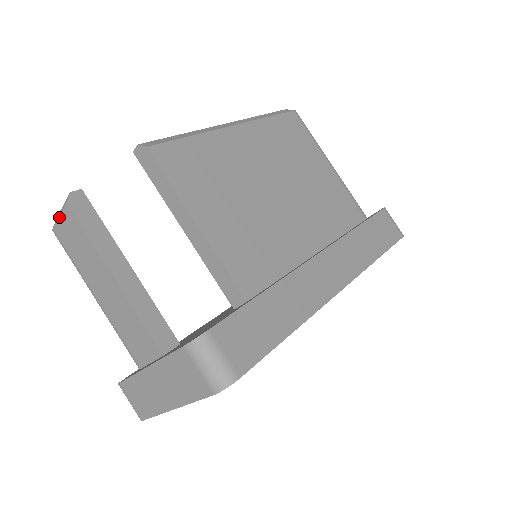
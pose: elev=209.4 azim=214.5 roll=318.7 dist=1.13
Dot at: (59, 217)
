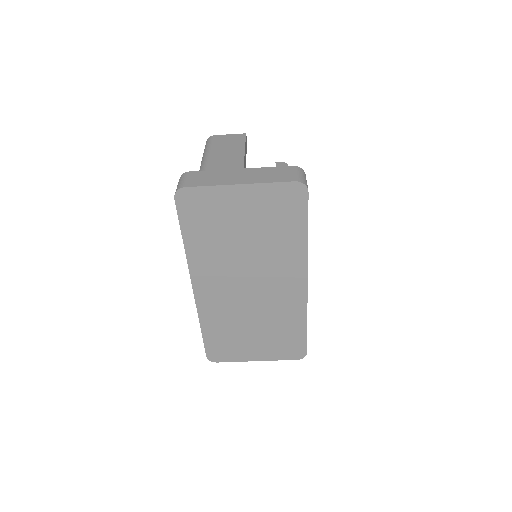
Dot at: (230, 134)
